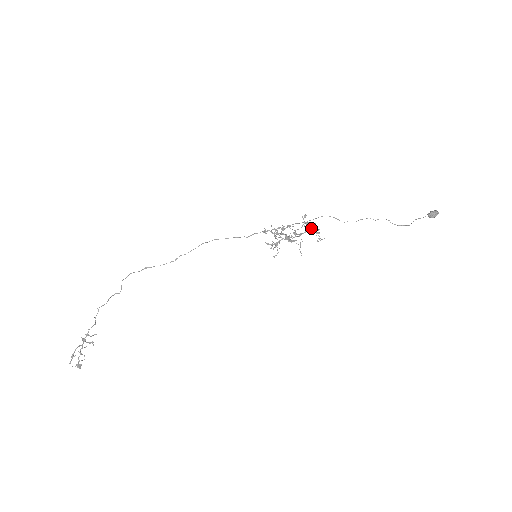
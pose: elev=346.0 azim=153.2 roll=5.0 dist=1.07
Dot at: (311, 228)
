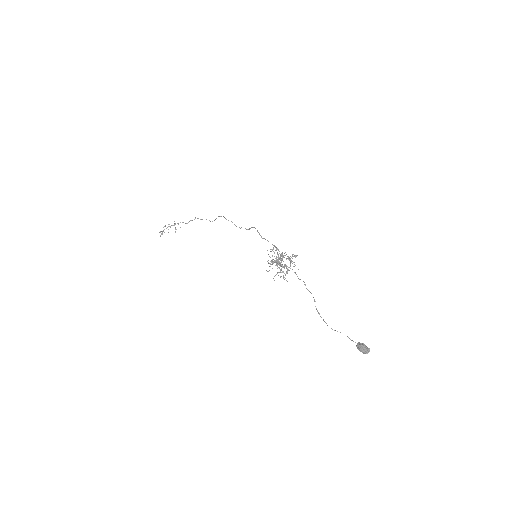
Dot at: occluded
